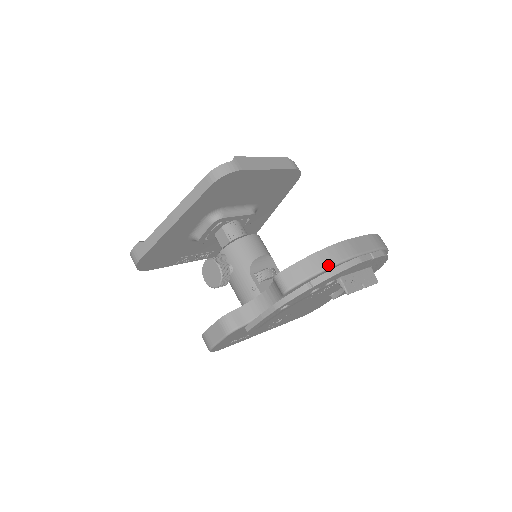
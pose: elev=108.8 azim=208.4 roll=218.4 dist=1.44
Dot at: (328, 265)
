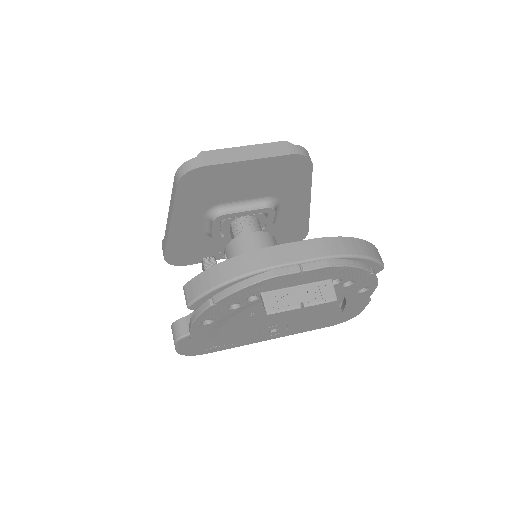
Dot at: (226, 280)
